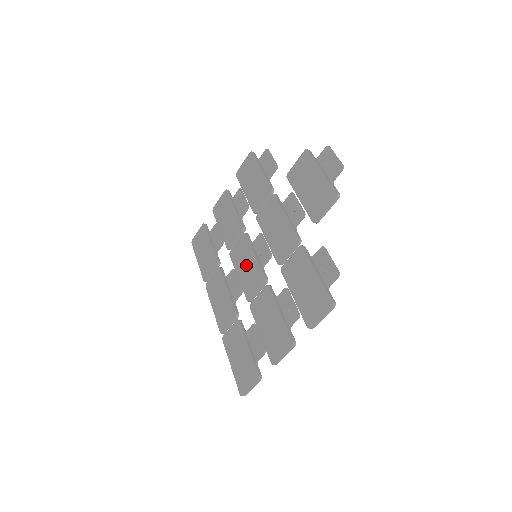
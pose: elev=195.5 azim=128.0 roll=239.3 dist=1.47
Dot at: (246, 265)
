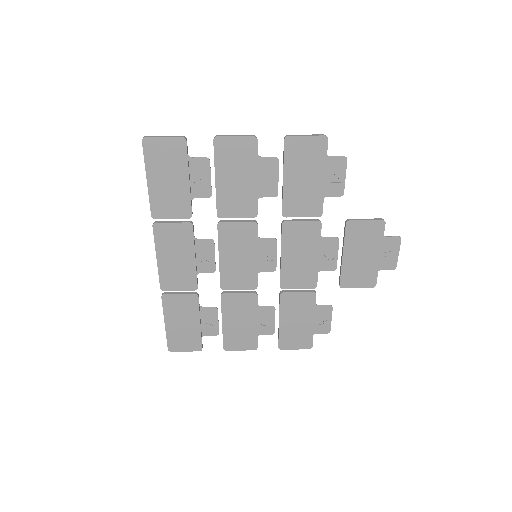
Dot at: (239, 257)
